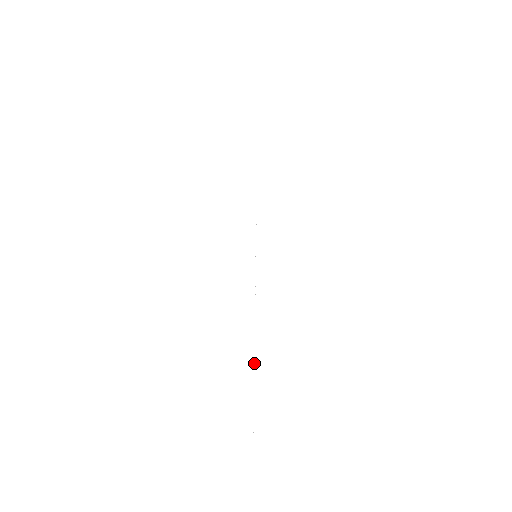
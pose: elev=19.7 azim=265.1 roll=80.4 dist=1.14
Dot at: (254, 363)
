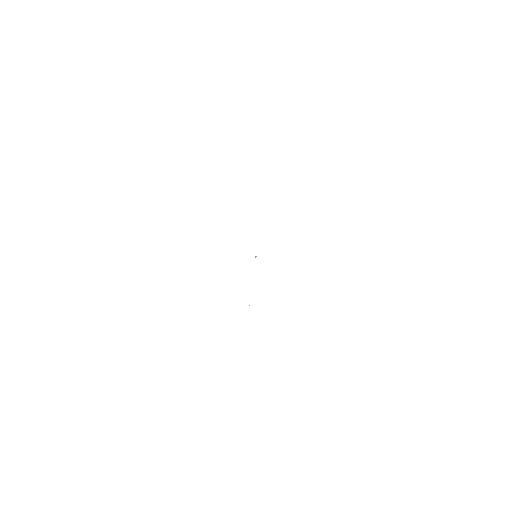
Dot at: occluded
